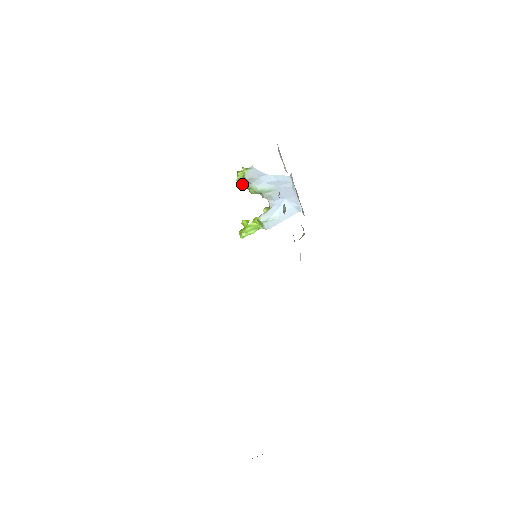
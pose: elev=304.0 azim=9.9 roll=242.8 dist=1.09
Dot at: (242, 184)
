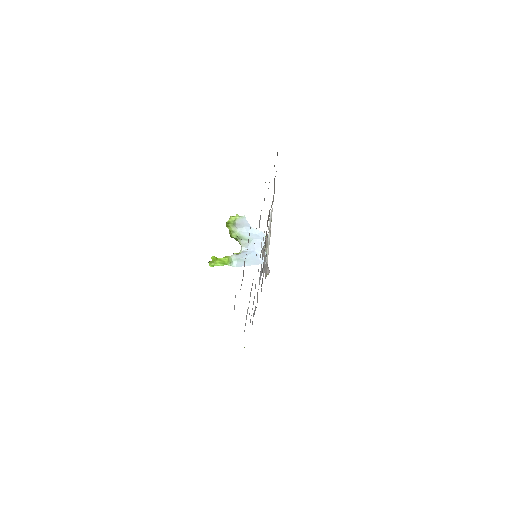
Dot at: (229, 227)
